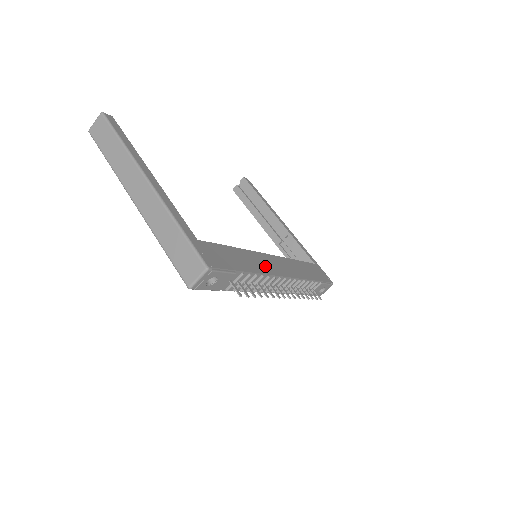
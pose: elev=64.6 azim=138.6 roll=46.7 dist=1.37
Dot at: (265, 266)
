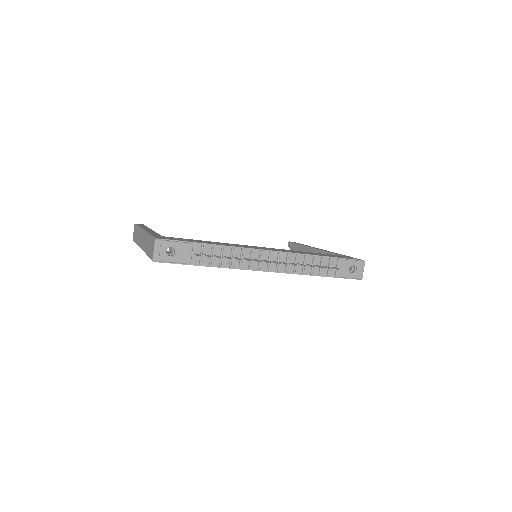
Dot at: (242, 246)
